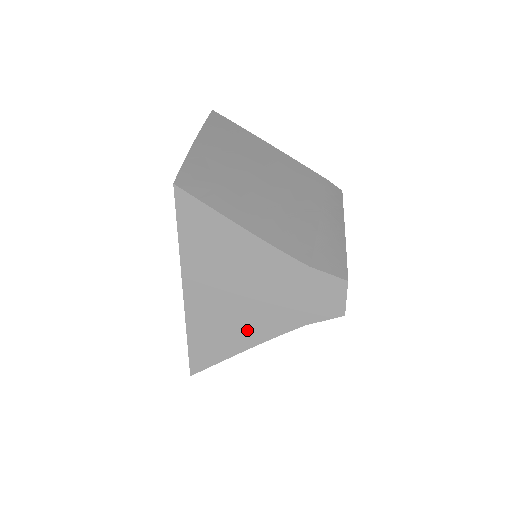
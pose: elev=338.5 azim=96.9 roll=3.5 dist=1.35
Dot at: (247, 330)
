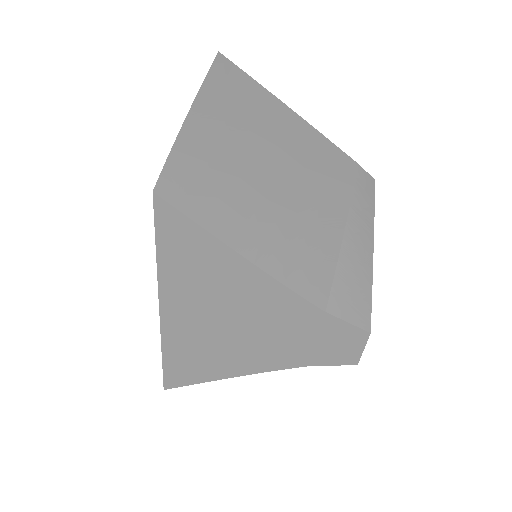
Dot at: (235, 360)
